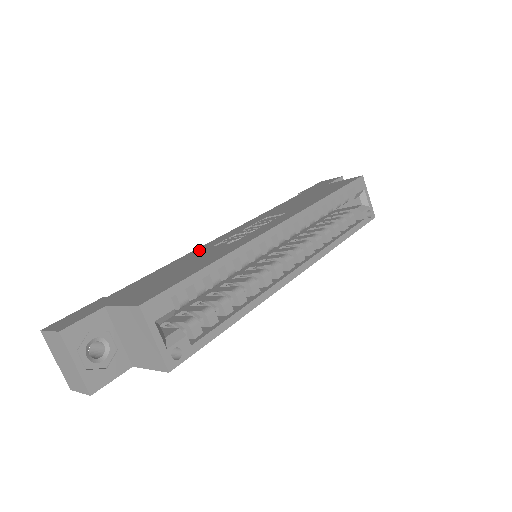
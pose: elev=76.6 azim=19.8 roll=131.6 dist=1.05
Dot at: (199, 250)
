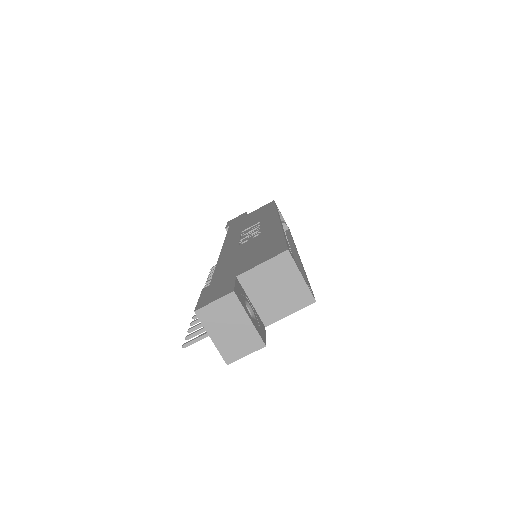
Dot at: (228, 253)
